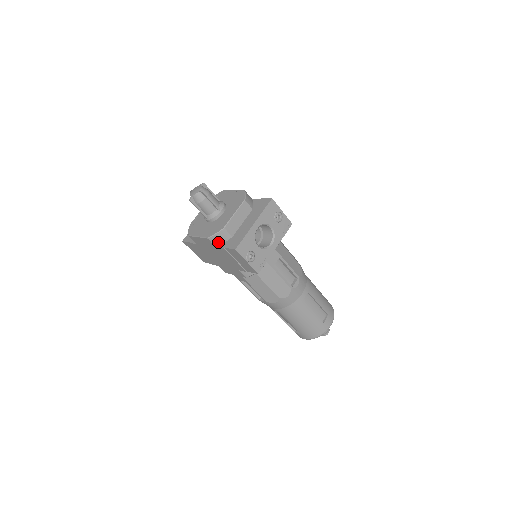
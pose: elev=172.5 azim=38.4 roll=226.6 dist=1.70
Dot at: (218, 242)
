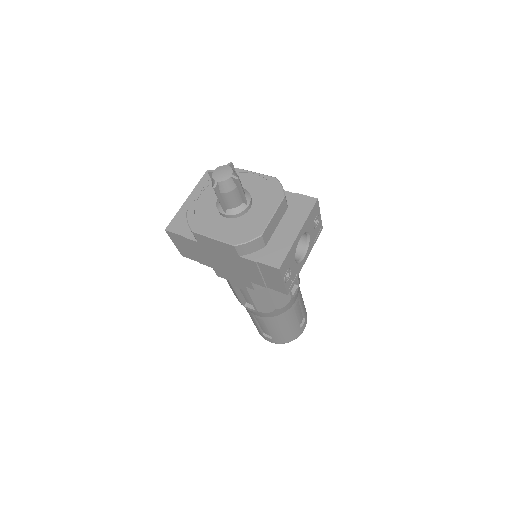
Dot at: (245, 251)
